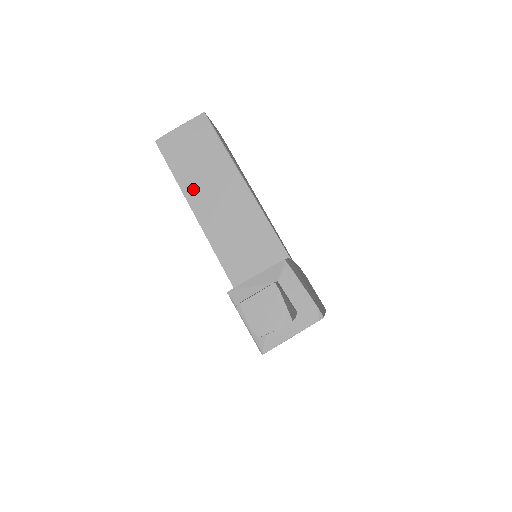
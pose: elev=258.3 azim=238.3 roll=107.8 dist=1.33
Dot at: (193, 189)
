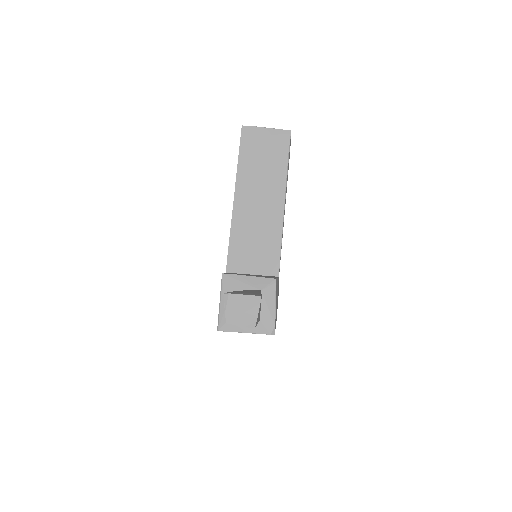
Dot at: (245, 180)
